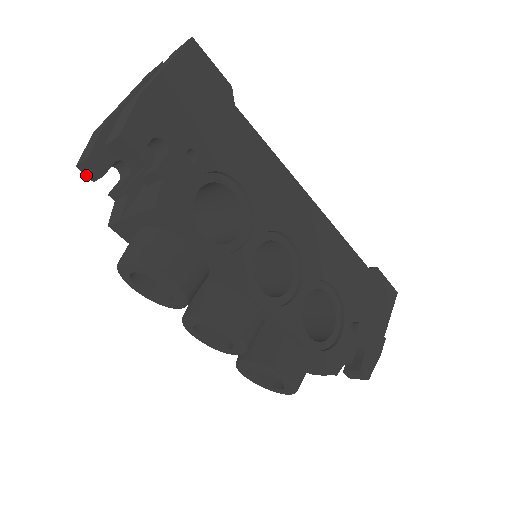
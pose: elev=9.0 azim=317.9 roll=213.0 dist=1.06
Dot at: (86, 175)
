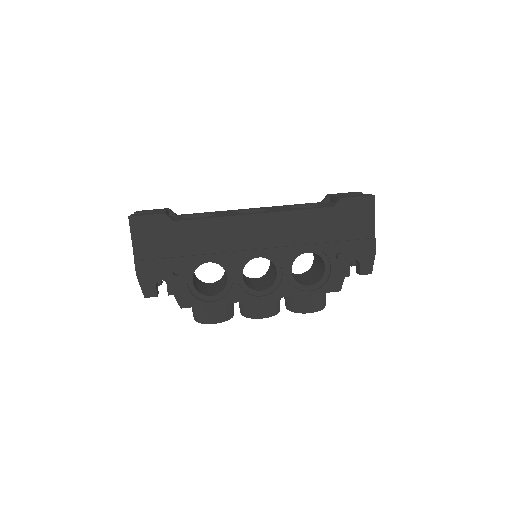
Dot at: occluded
